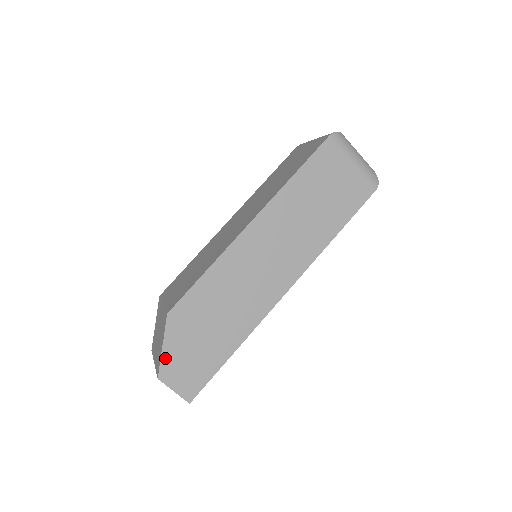
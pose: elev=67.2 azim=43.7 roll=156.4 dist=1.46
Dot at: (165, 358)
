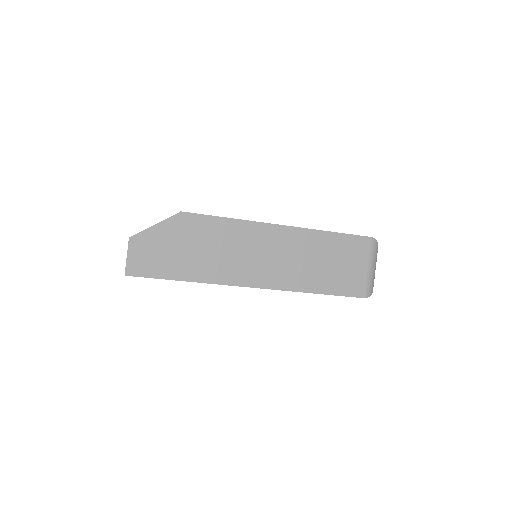
Dot at: (148, 232)
